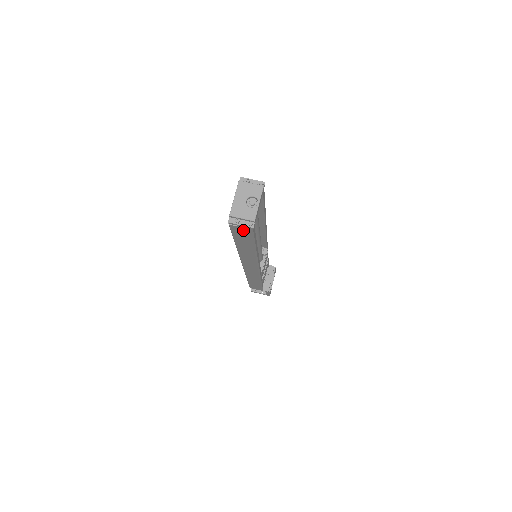
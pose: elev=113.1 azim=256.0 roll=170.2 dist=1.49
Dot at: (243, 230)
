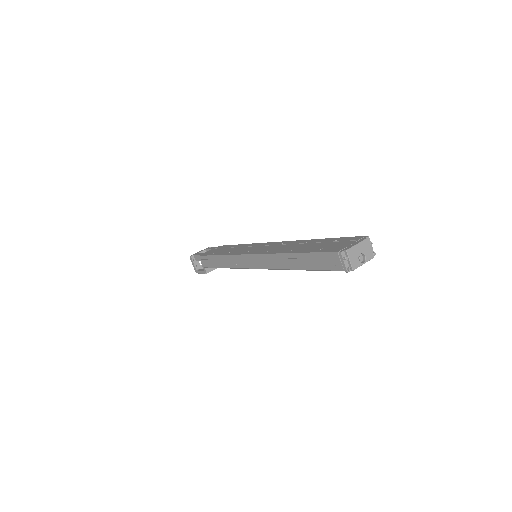
Dot at: (336, 264)
